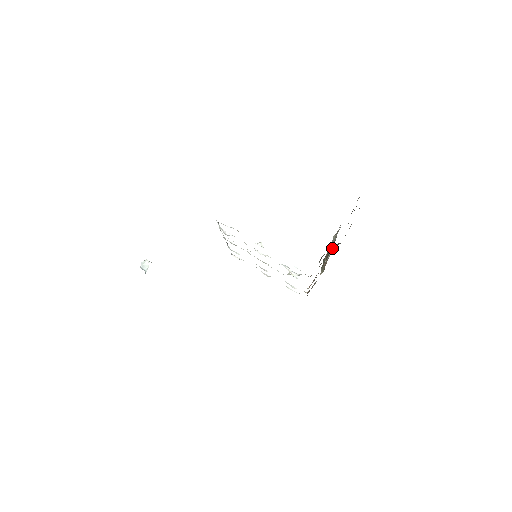
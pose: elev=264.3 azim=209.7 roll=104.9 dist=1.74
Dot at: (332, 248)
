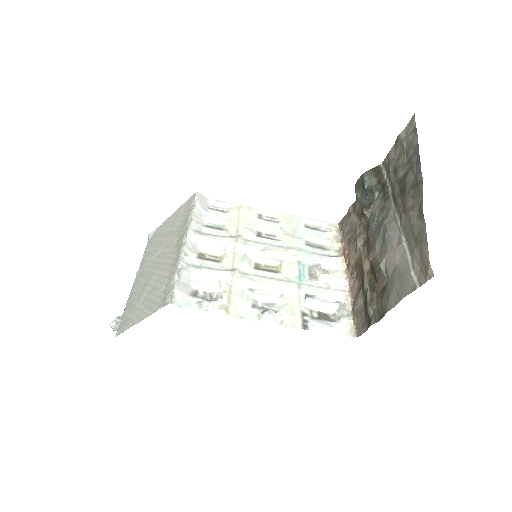
Dot at: (369, 184)
